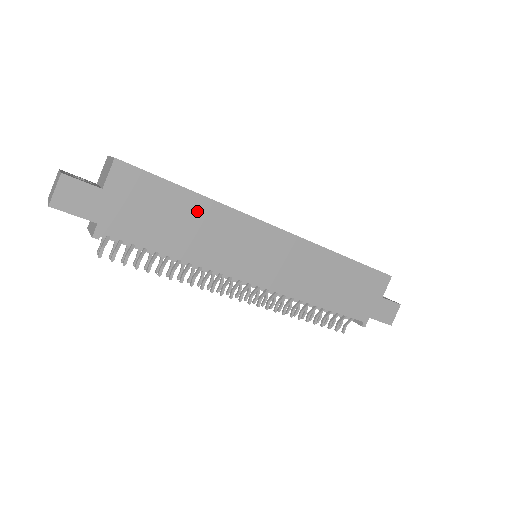
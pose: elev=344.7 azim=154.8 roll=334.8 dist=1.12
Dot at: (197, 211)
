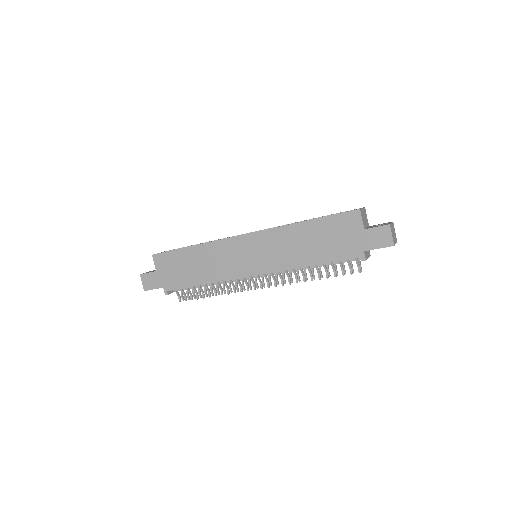
Dot at: (198, 255)
